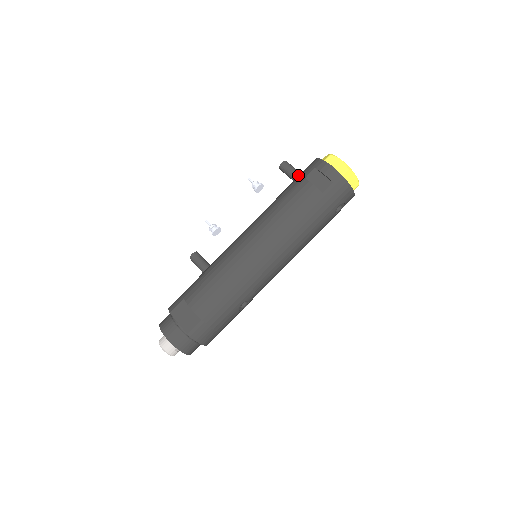
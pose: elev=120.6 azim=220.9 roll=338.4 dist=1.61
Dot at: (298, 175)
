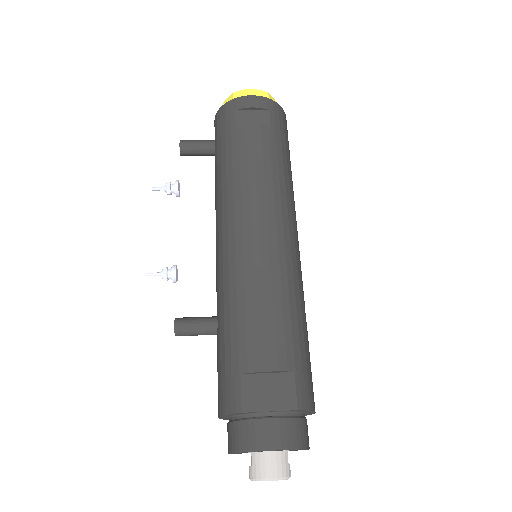
Dot at: (212, 142)
